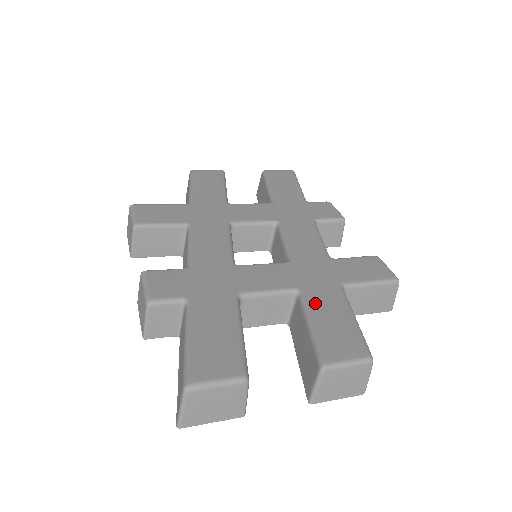
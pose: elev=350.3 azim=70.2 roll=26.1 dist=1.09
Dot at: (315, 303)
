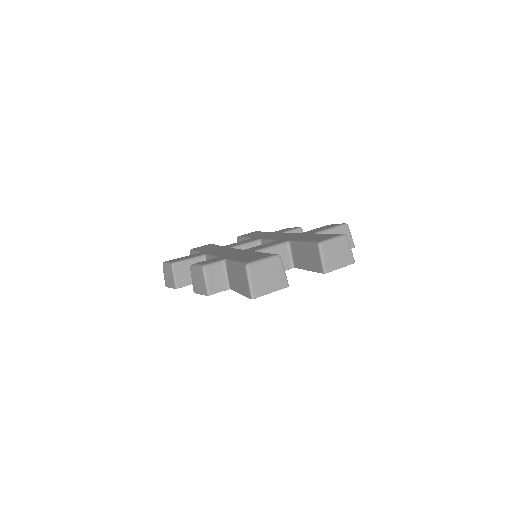
Dot at: (302, 239)
